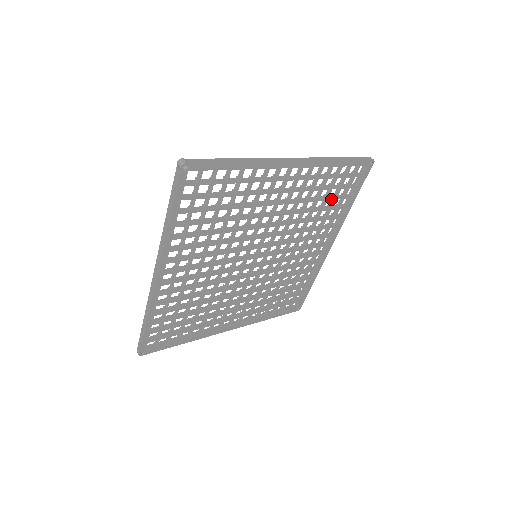
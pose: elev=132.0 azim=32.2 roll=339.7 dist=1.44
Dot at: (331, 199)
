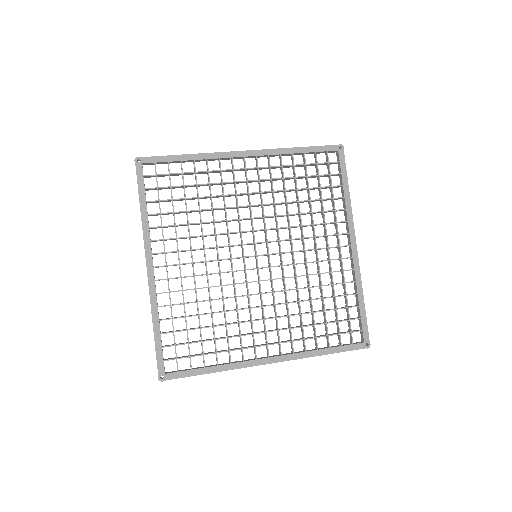
Dot at: (314, 188)
